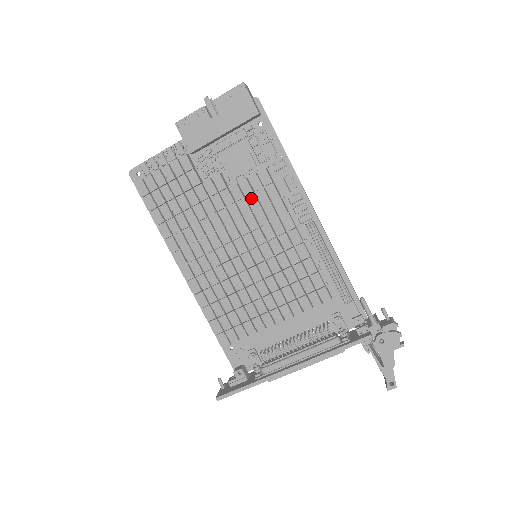
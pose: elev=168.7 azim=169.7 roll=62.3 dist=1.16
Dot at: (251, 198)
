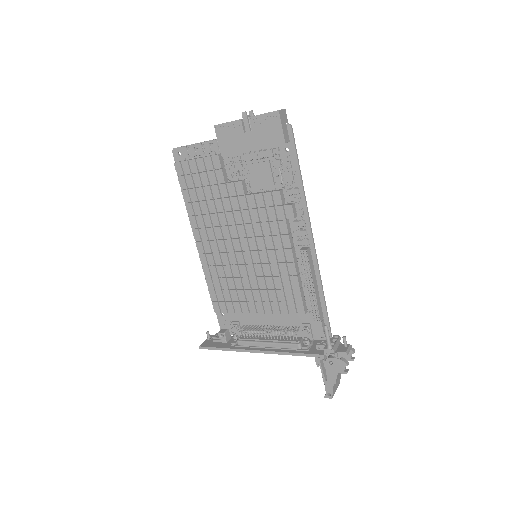
Dot at: (262, 211)
